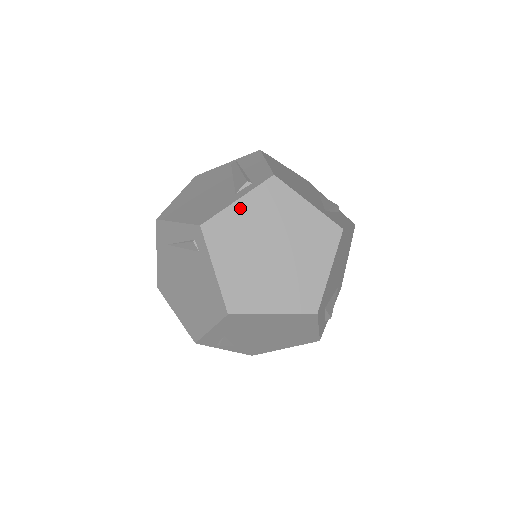
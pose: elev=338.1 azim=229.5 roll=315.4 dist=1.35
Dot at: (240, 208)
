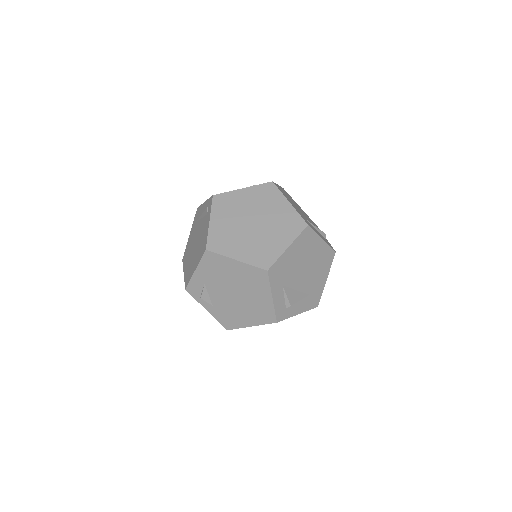
Dot at: (242, 193)
